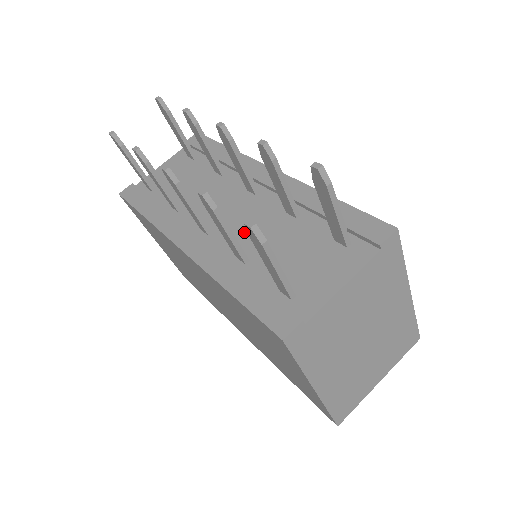
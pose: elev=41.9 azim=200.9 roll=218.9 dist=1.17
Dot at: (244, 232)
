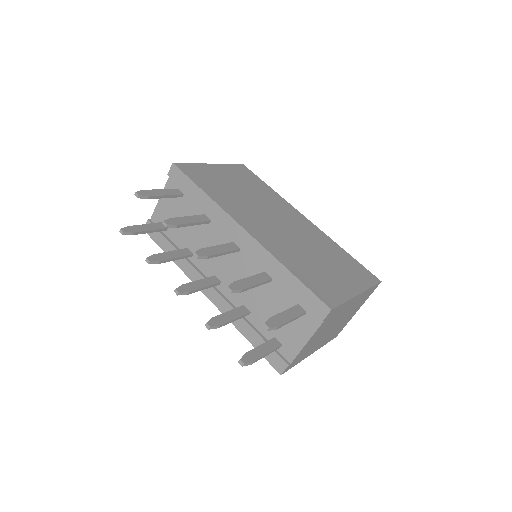
Dot at: occluded
